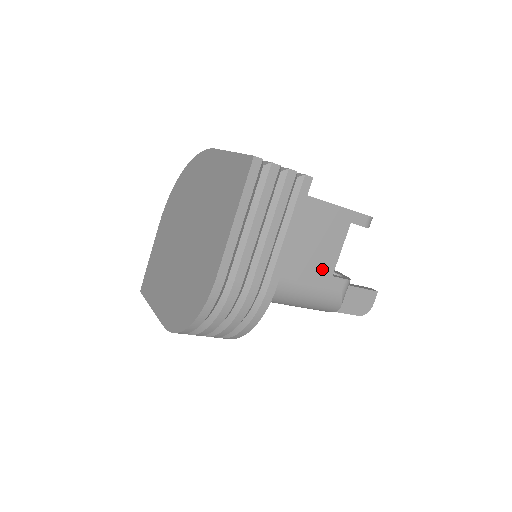
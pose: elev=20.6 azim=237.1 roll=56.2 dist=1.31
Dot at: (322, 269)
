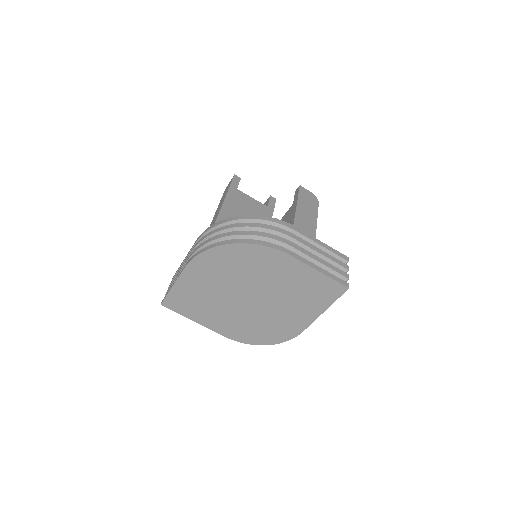
Dot at: occluded
